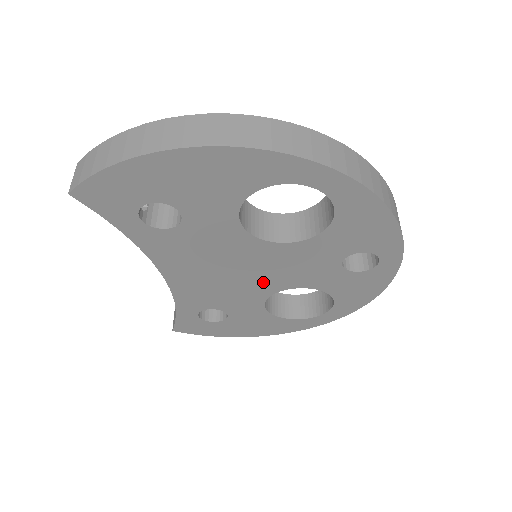
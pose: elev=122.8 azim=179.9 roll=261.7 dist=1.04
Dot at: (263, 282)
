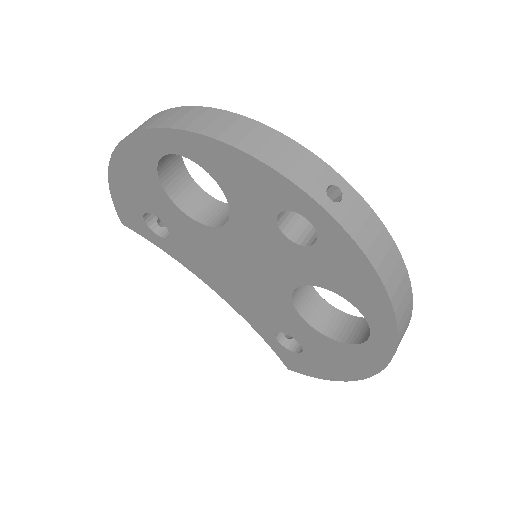
Dot at: (268, 284)
